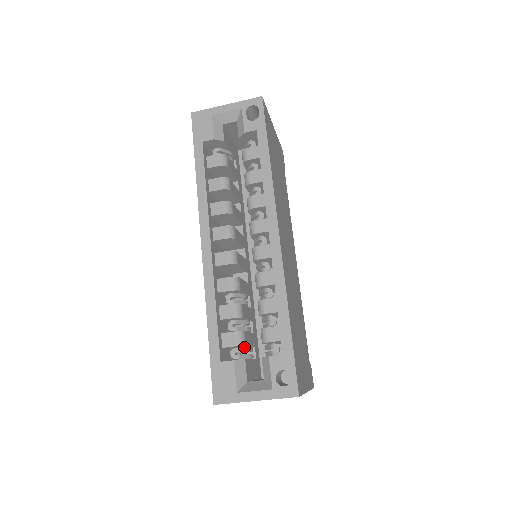
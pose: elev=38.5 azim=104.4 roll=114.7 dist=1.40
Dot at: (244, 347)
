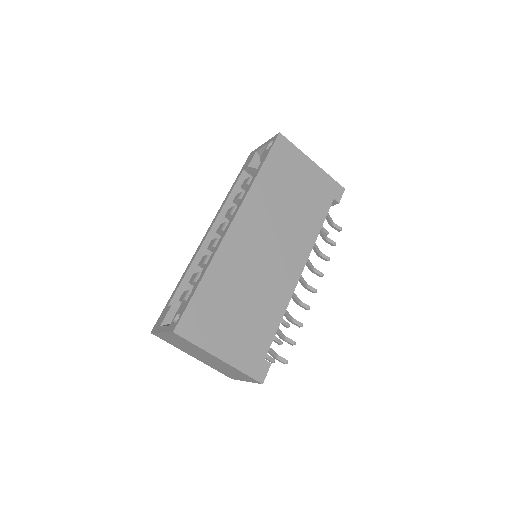
Dot at: occluded
